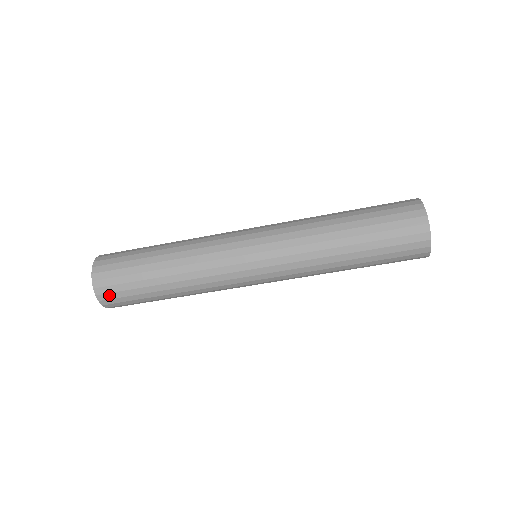
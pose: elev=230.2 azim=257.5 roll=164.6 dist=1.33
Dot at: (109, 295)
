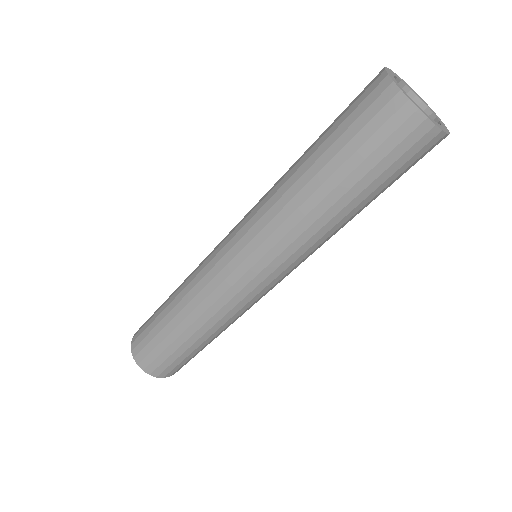
Dot at: (166, 371)
